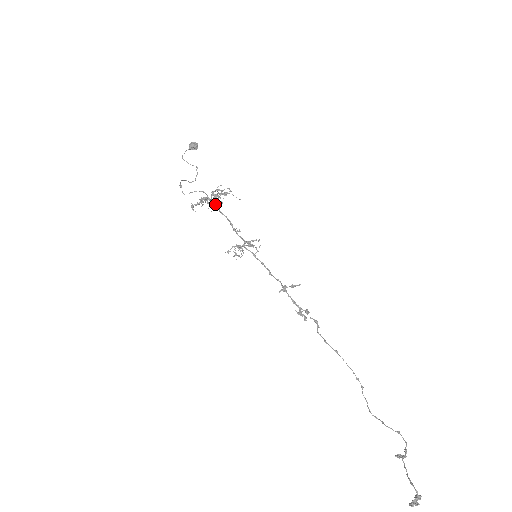
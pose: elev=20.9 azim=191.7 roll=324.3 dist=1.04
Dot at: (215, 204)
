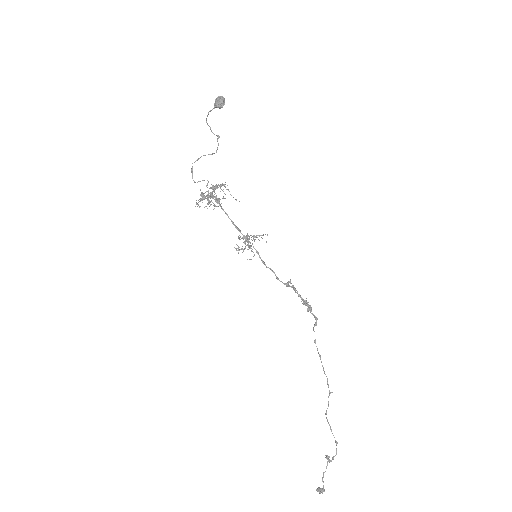
Dot at: occluded
